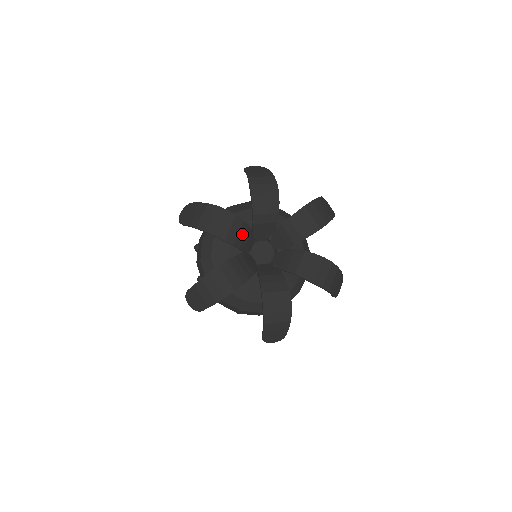
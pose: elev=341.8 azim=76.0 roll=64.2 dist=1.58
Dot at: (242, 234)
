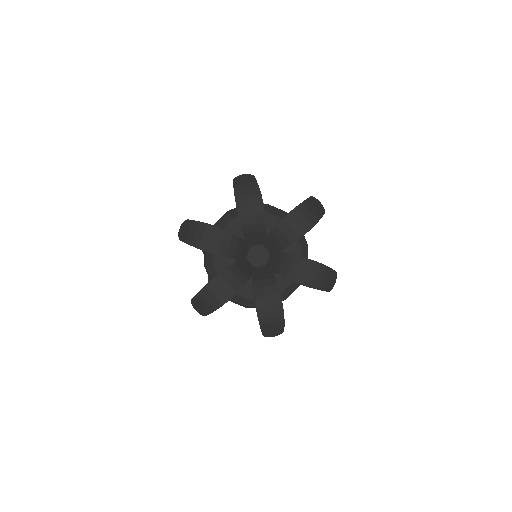
Dot at: (233, 246)
